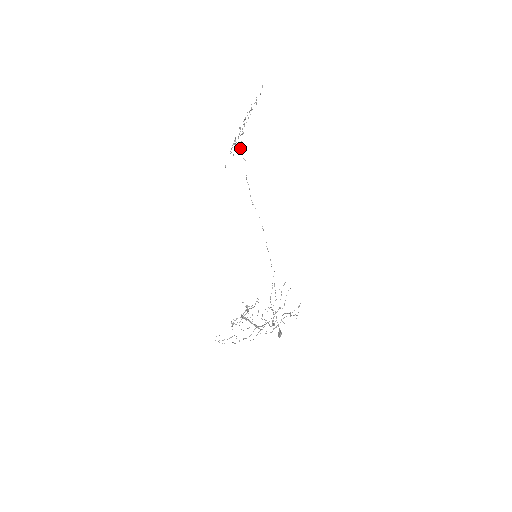
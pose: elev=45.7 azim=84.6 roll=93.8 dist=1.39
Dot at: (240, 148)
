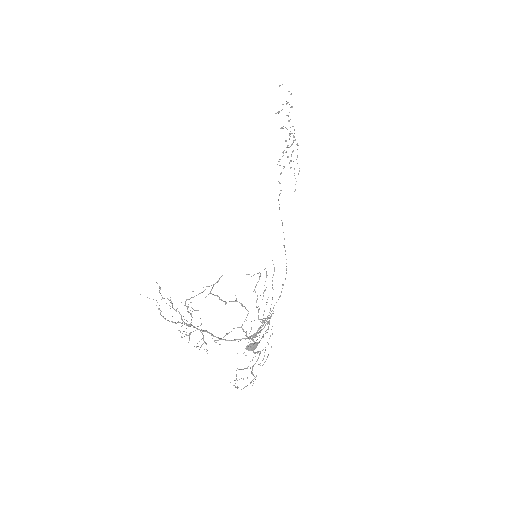
Dot at: occluded
